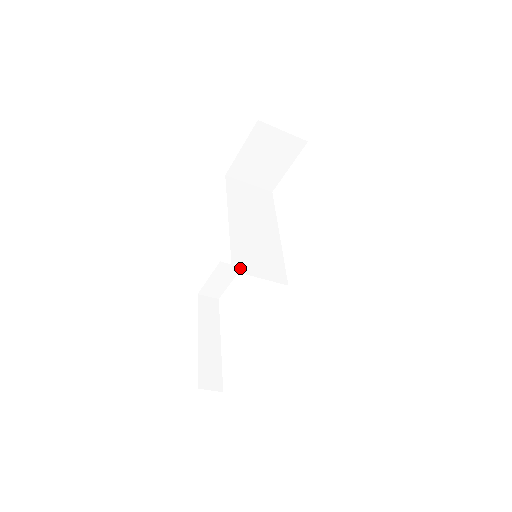
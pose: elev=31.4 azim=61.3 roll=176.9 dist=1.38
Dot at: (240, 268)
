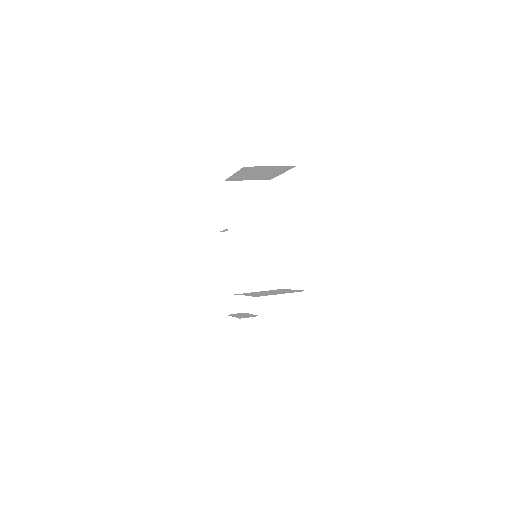
Dot at: (240, 289)
